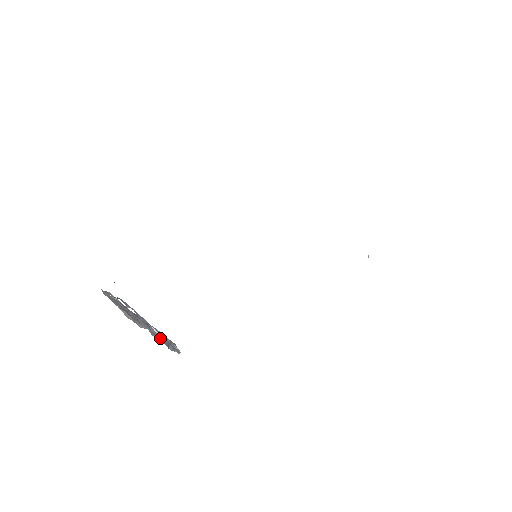
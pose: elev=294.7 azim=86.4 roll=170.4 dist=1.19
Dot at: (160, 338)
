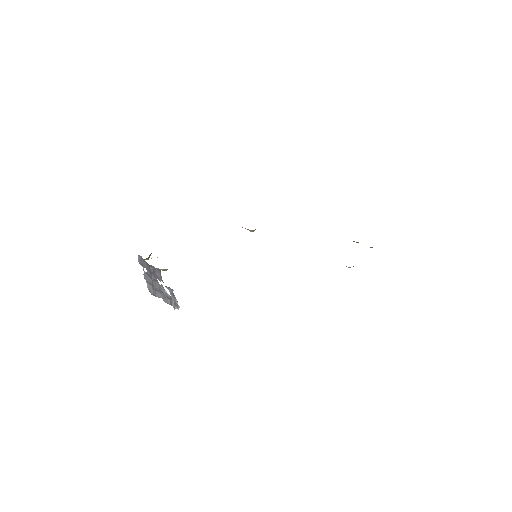
Dot at: (168, 300)
